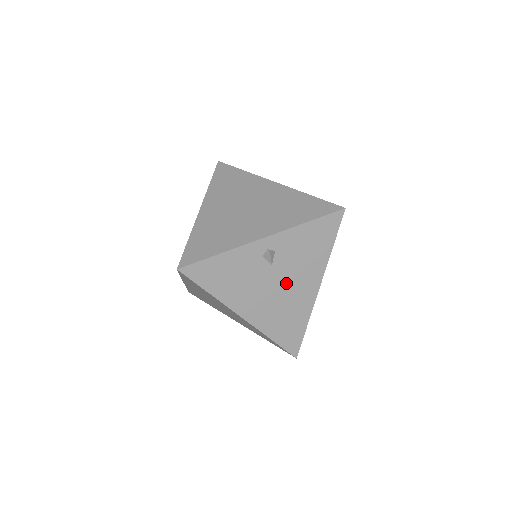
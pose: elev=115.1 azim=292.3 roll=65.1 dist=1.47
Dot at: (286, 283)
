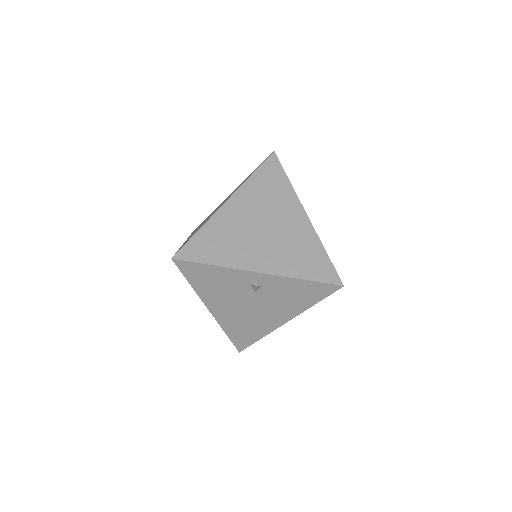
Dot at: (260, 308)
